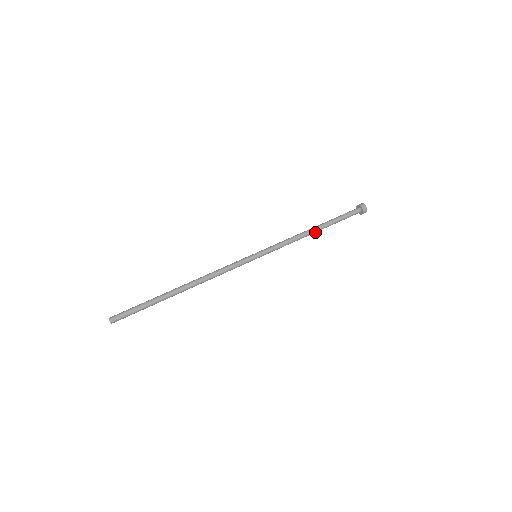
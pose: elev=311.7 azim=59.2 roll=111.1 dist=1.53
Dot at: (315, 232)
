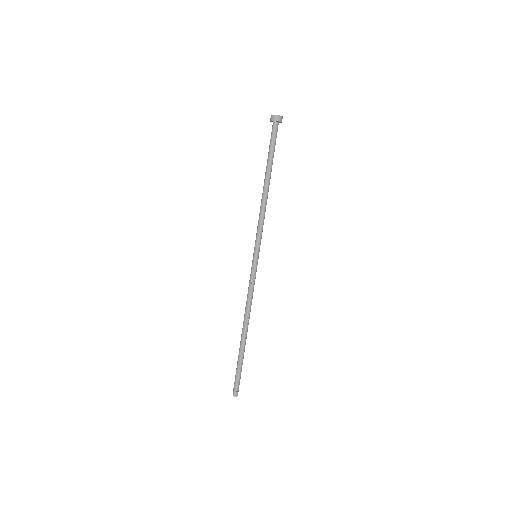
Dot at: (268, 186)
